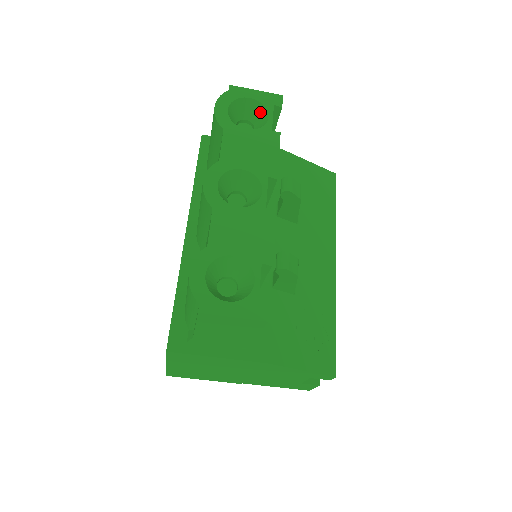
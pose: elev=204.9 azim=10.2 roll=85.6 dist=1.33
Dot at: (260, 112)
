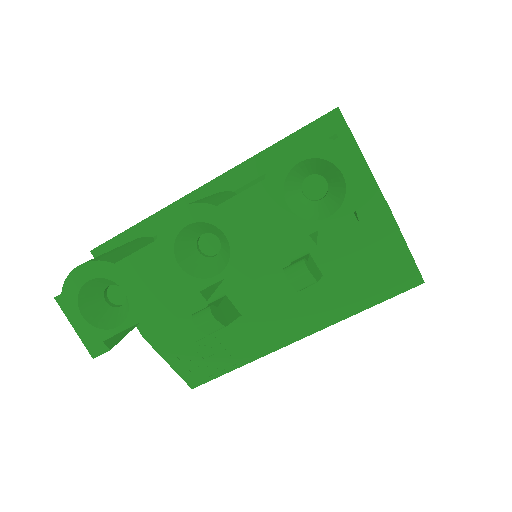
Dot at: (338, 198)
